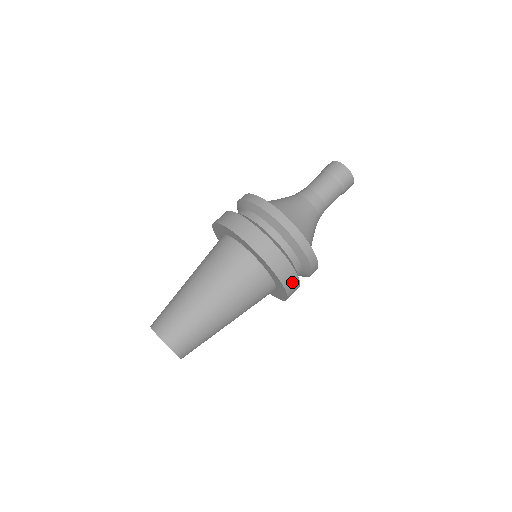
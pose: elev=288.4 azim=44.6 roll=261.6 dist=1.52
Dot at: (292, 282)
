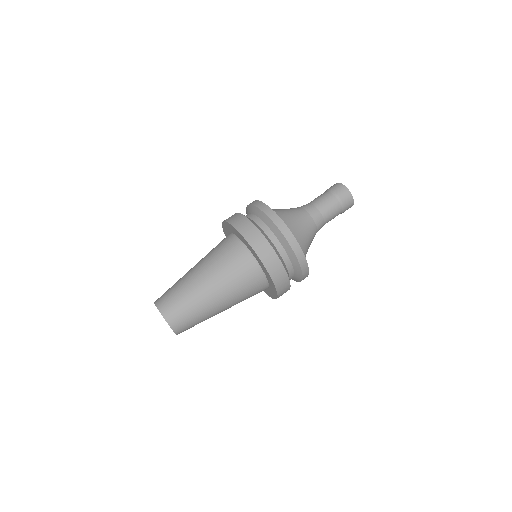
Dot at: (261, 245)
